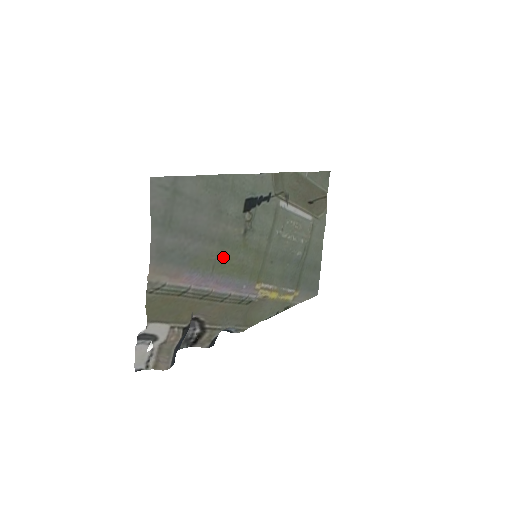
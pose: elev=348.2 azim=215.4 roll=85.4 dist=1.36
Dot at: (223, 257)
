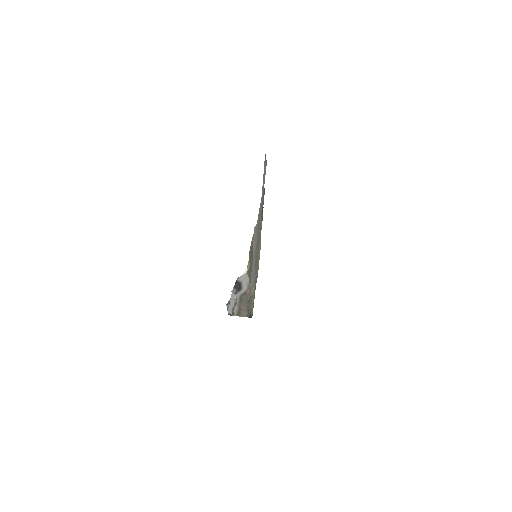
Dot at: (257, 242)
